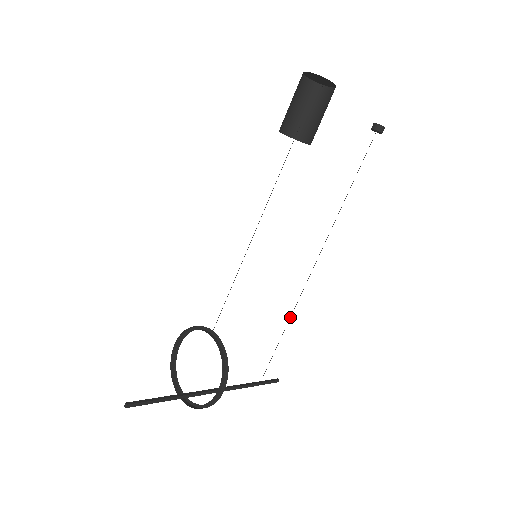
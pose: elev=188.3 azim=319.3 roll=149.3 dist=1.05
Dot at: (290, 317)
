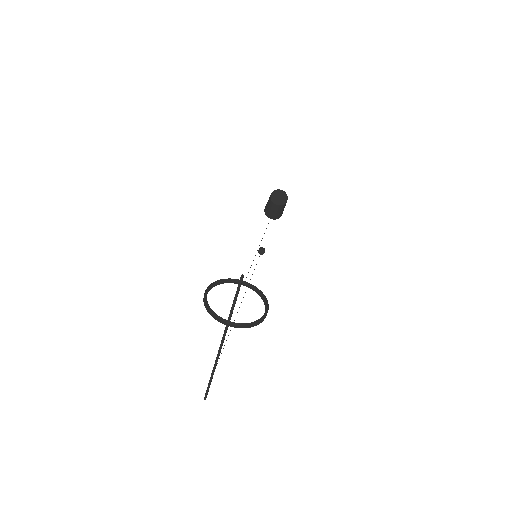
Dot at: occluded
